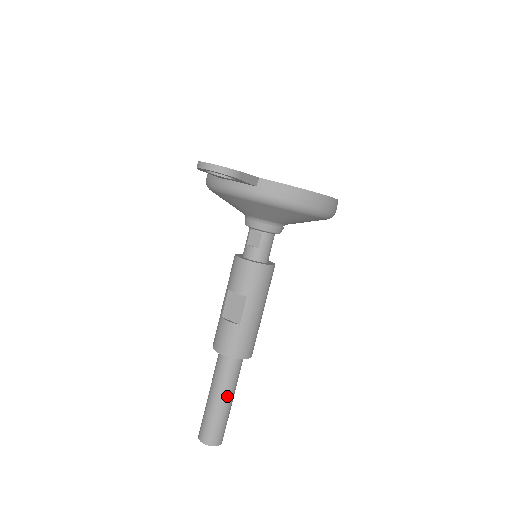
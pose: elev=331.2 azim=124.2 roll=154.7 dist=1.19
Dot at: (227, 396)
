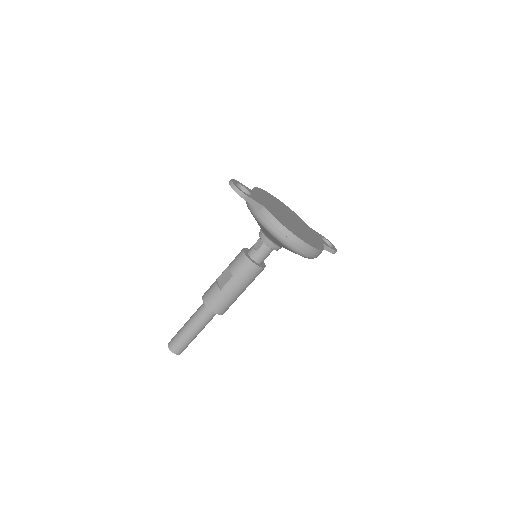
Dot at: (194, 328)
